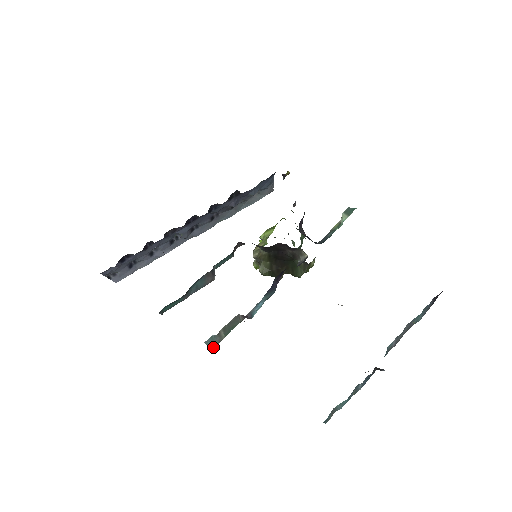
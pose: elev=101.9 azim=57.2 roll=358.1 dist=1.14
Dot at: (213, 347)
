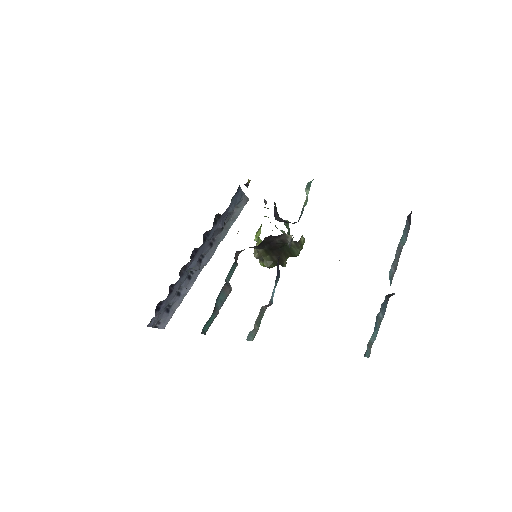
Dot at: occluded
